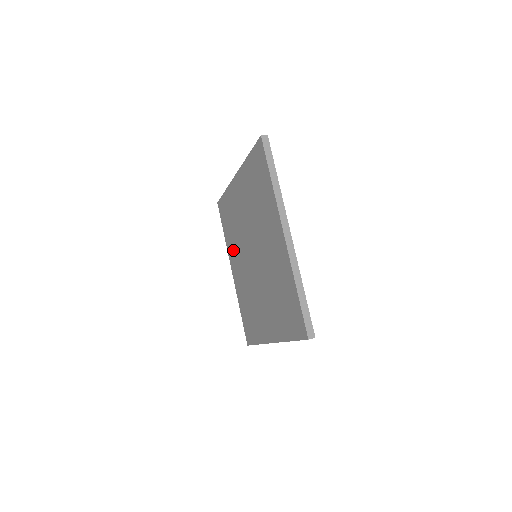
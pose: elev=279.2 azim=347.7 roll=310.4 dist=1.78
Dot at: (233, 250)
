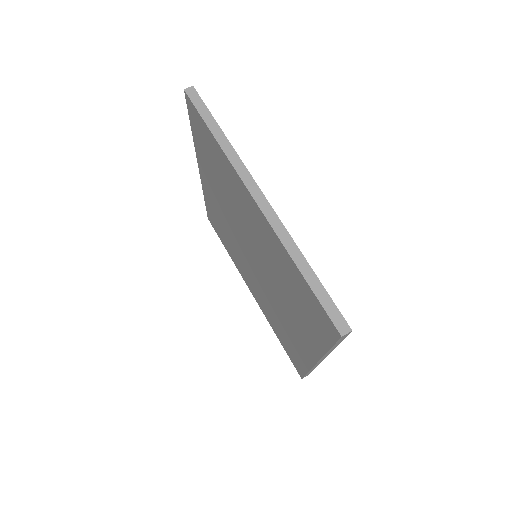
Dot at: (239, 265)
